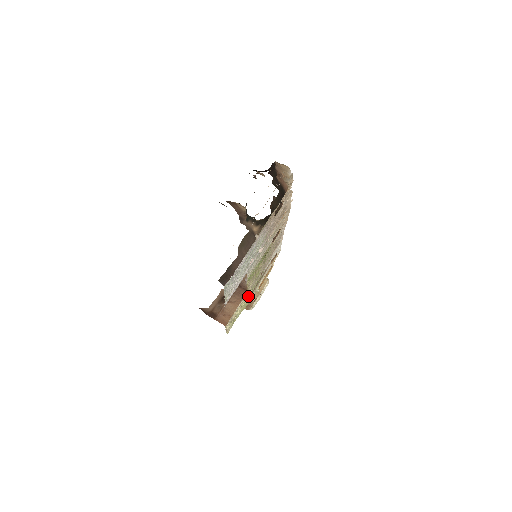
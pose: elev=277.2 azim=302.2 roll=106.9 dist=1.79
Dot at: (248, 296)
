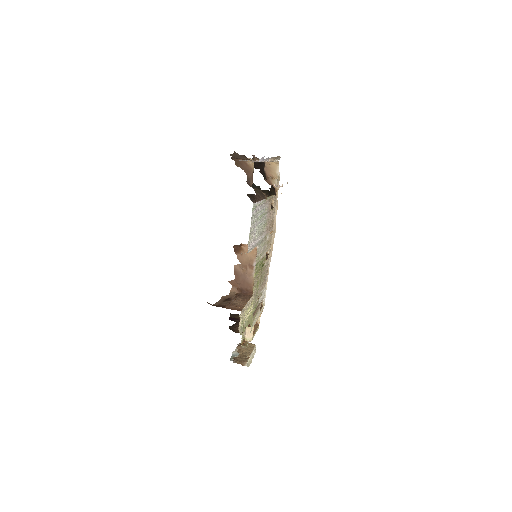
Dot at: (251, 310)
